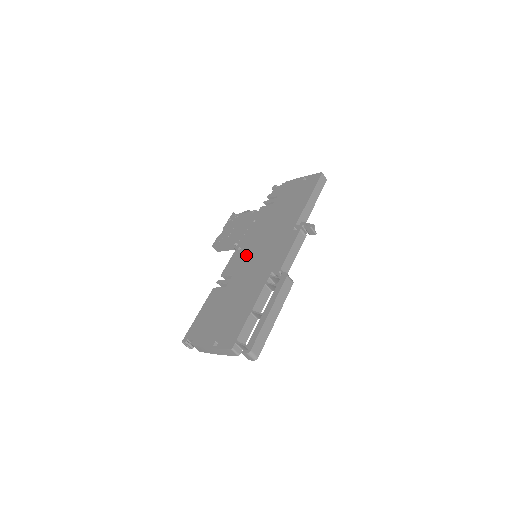
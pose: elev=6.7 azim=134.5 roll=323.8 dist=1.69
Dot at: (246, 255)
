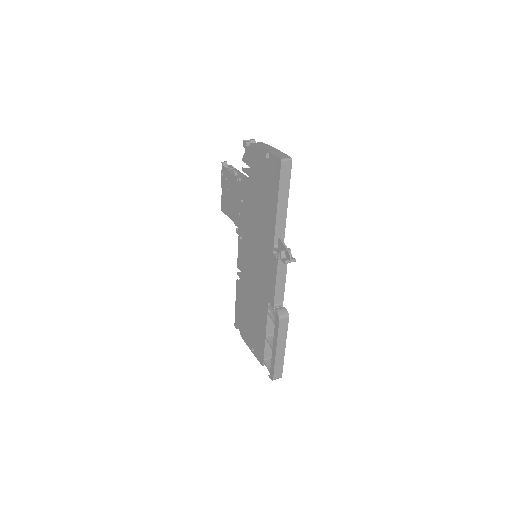
Dot at: (247, 256)
